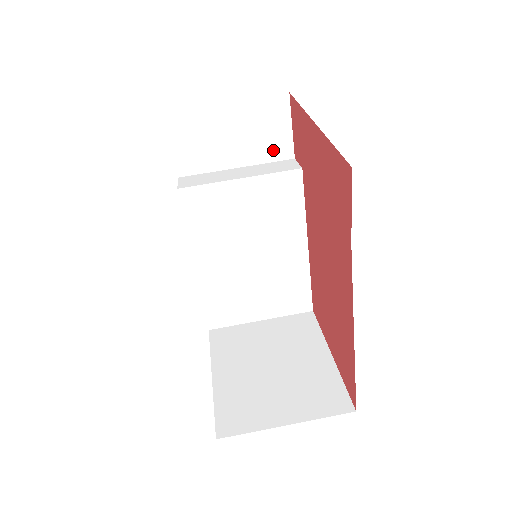
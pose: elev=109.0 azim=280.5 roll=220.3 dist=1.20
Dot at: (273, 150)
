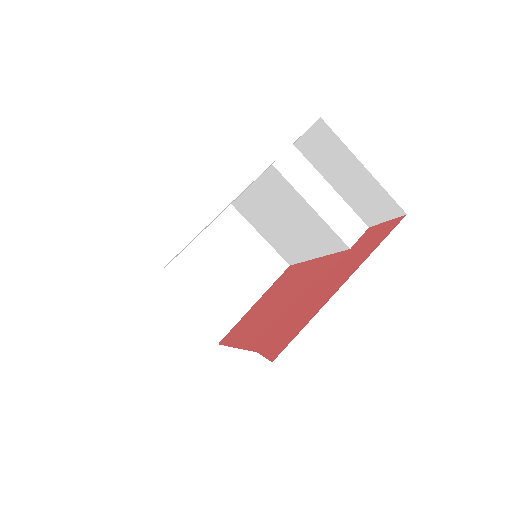
Dot at: (362, 210)
